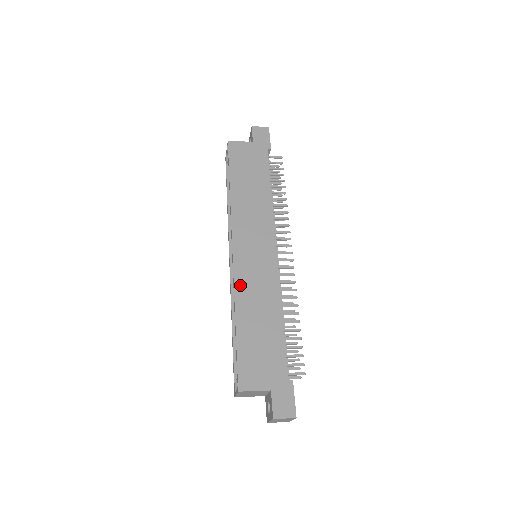
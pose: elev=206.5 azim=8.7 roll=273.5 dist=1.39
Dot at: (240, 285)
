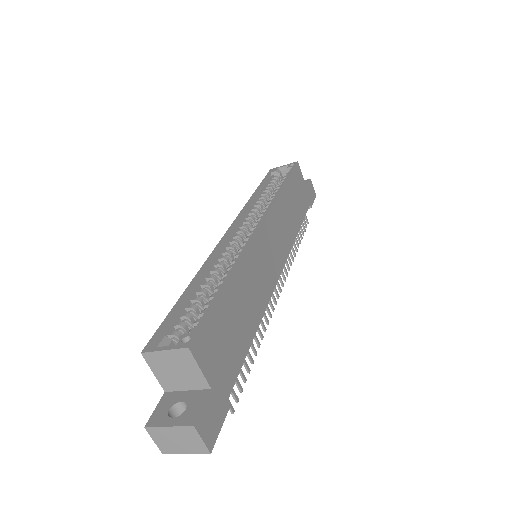
Dot at: (250, 256)
